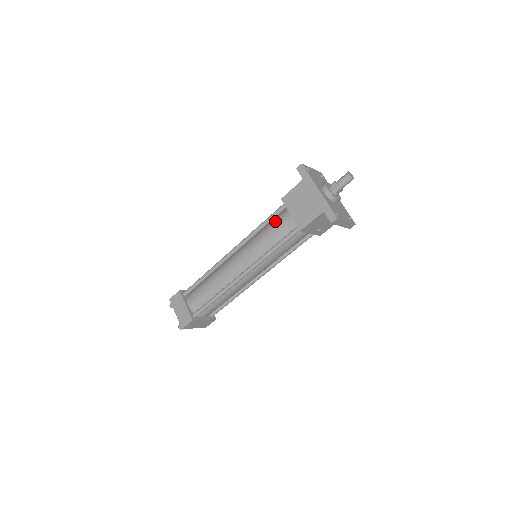
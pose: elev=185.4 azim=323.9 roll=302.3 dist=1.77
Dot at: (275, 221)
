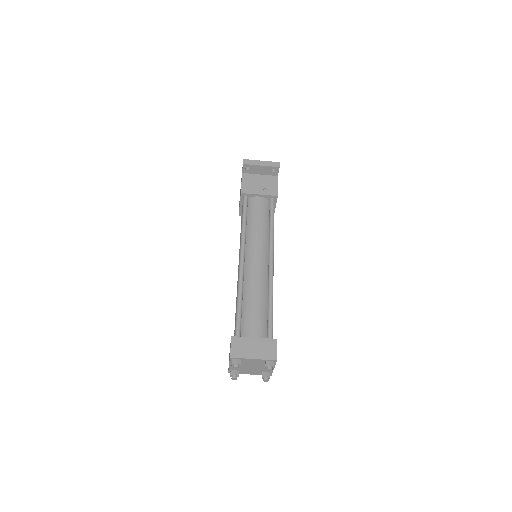
Dot at: occluded
